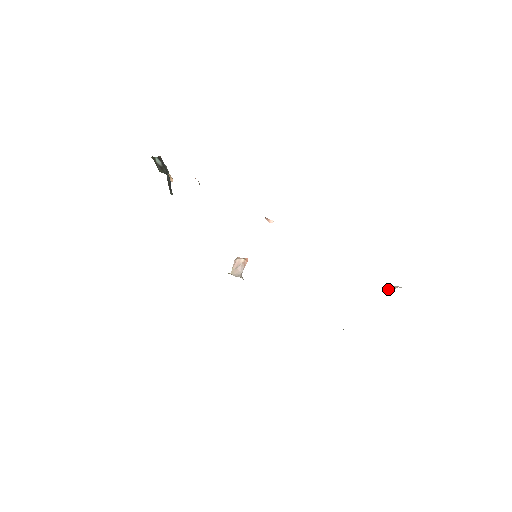
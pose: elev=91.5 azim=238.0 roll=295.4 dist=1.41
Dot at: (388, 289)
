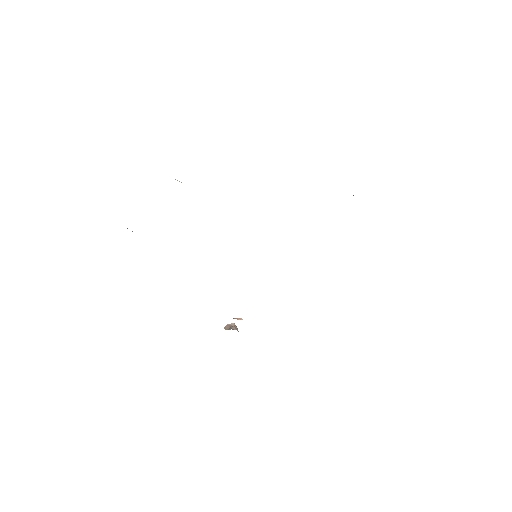
Dot at: occluded
